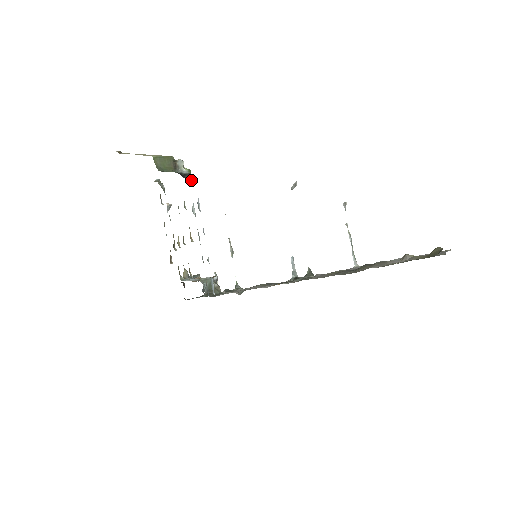
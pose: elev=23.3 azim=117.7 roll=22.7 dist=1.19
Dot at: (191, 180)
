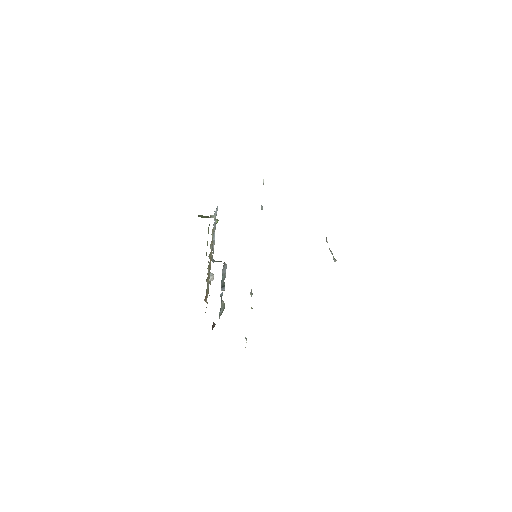
Dot at: occluded
